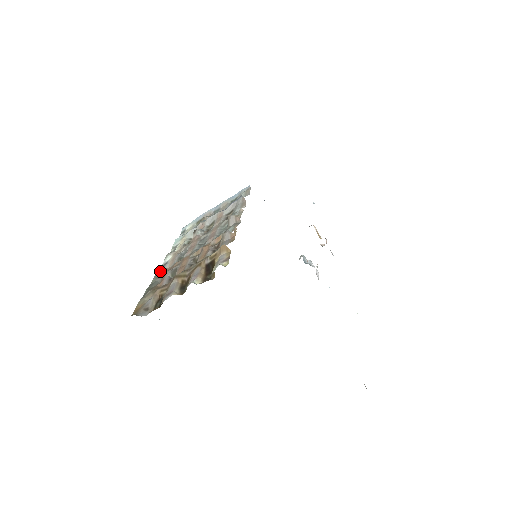
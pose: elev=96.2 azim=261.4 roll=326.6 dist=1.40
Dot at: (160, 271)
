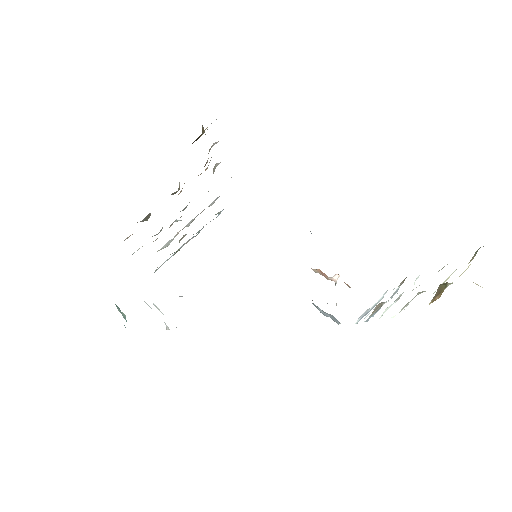
Dot at: occluded
